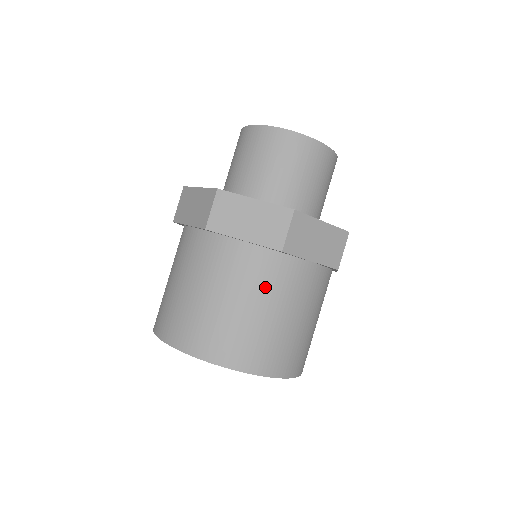
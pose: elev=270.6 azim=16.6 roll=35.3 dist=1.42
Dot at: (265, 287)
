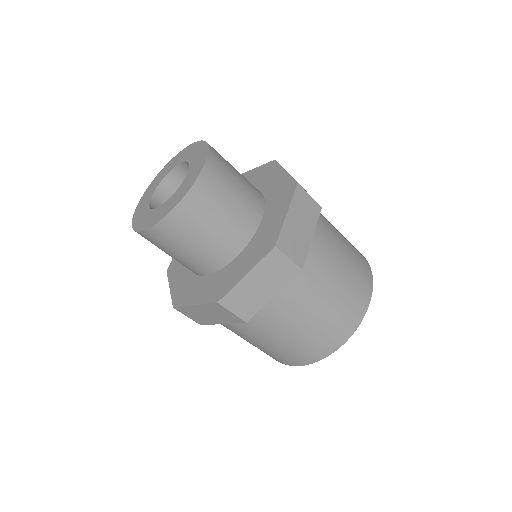
Dot at: (315, 288)
